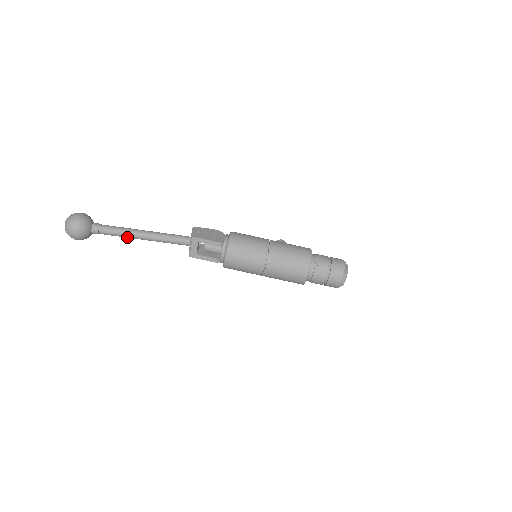
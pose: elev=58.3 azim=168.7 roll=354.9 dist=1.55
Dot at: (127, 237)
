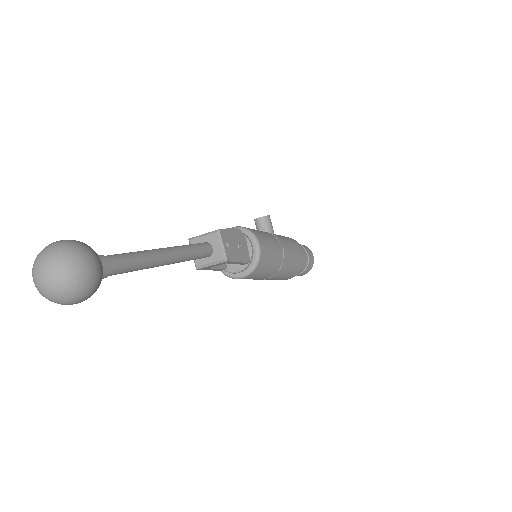
Dot at: occluded
